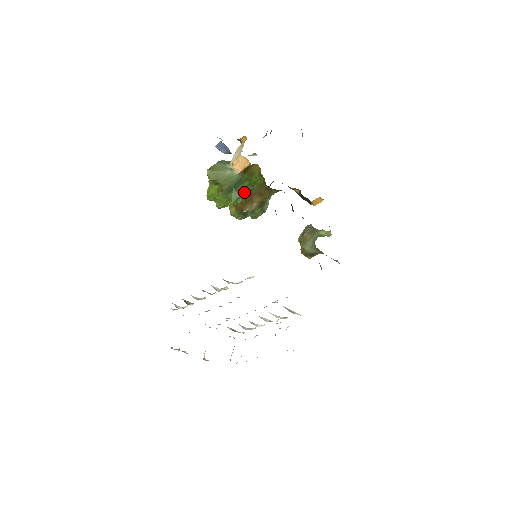
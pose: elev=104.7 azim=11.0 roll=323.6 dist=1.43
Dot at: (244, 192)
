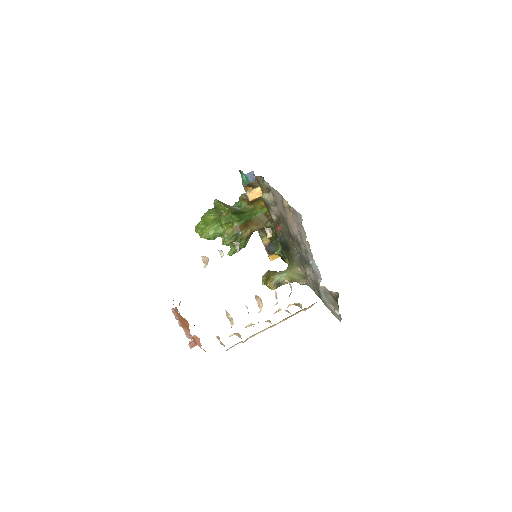
Dot at: (245, 218)
